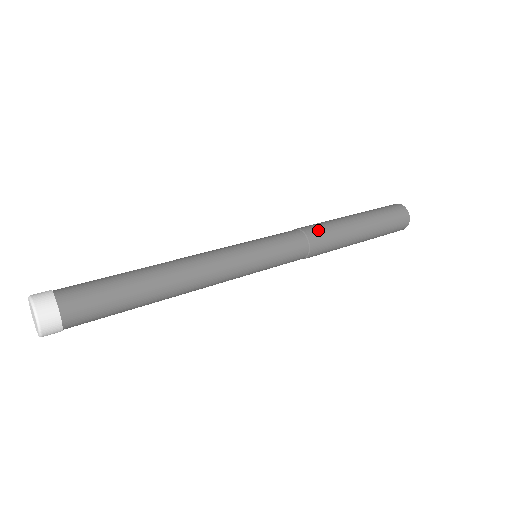
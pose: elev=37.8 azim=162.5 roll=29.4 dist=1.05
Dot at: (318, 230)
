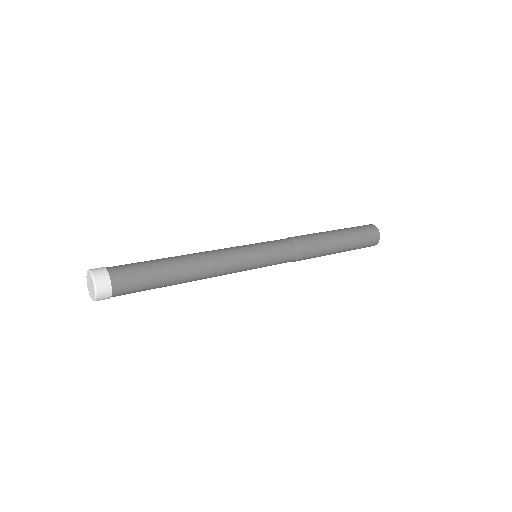
Dot at: (305, 238)
